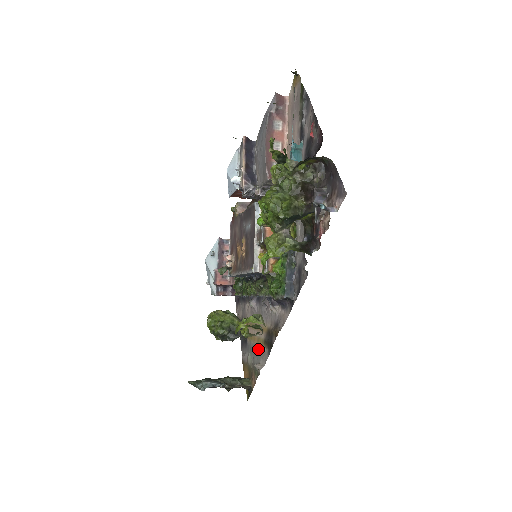
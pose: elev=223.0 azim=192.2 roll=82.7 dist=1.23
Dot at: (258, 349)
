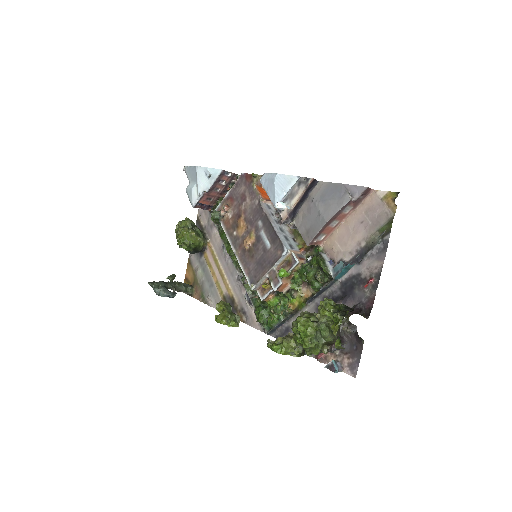
Dot at: (214, 287)
